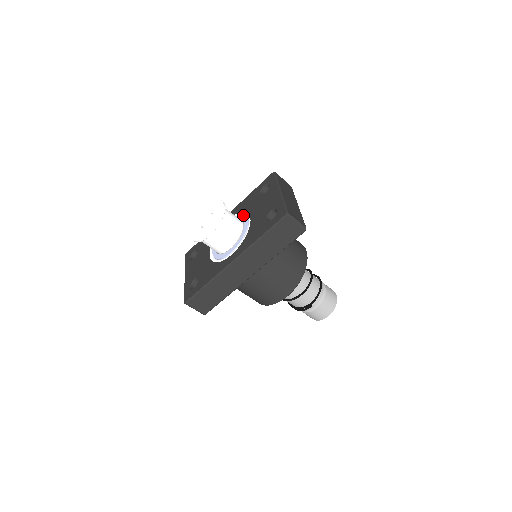
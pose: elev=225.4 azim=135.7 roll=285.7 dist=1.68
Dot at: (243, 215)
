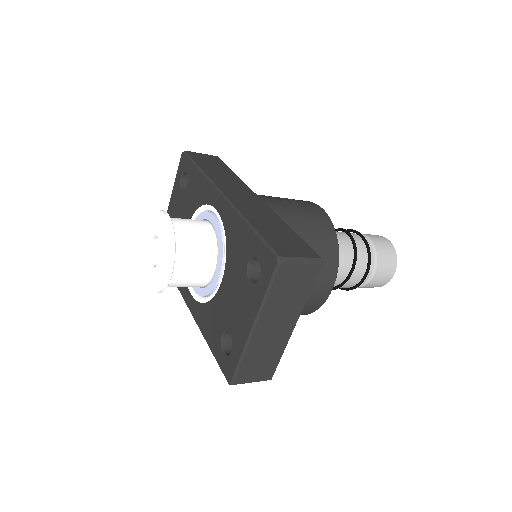
Dot at: (222, 254)
